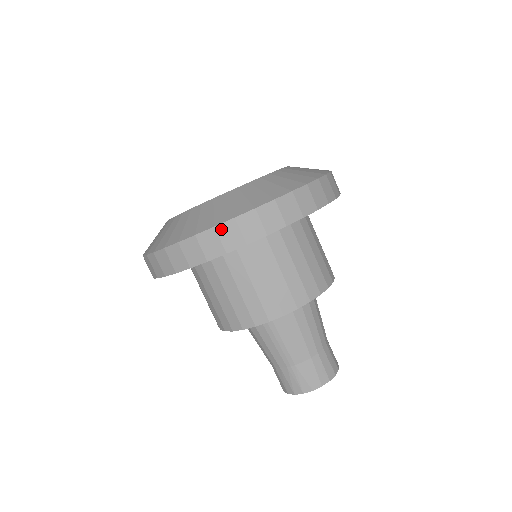
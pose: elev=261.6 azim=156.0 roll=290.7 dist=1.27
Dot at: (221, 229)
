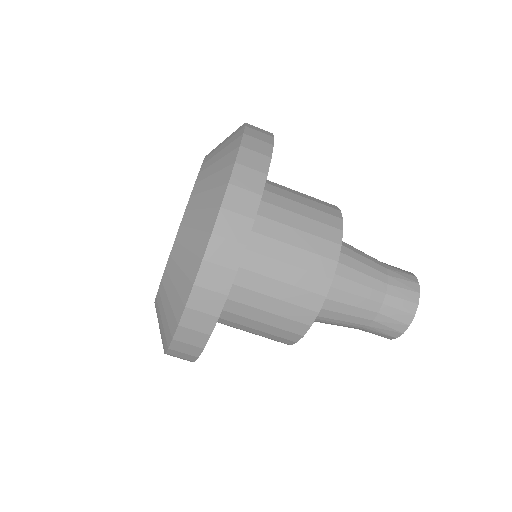
Dot at: (179, 338)
